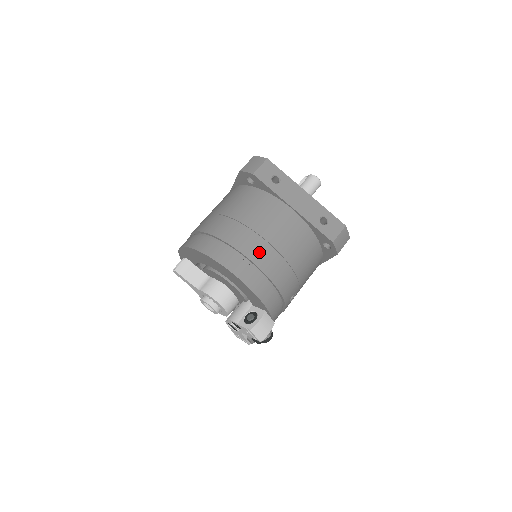
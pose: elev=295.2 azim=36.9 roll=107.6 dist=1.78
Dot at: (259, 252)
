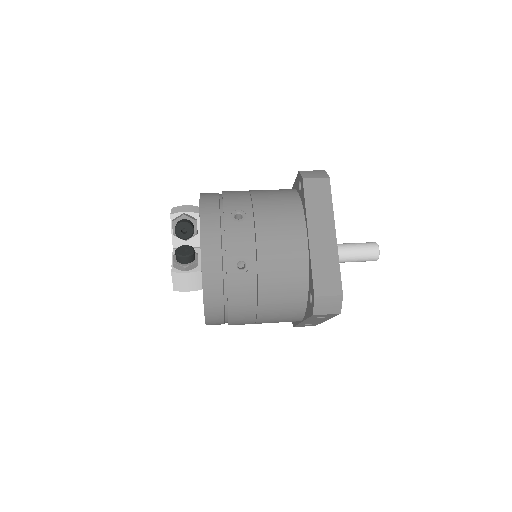
Dot at: occluded
